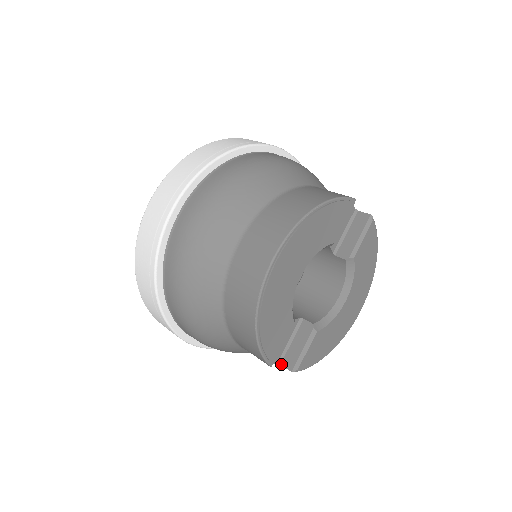
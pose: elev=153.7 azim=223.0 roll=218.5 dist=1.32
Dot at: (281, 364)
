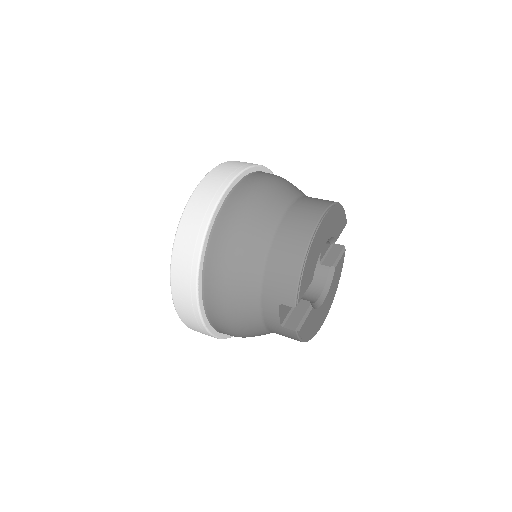
Dot at: (284, 327)
